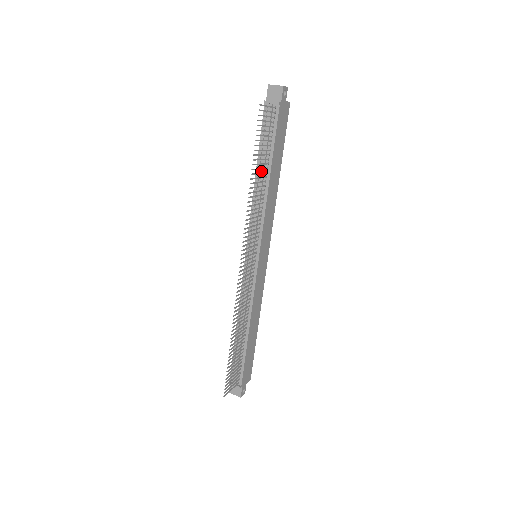
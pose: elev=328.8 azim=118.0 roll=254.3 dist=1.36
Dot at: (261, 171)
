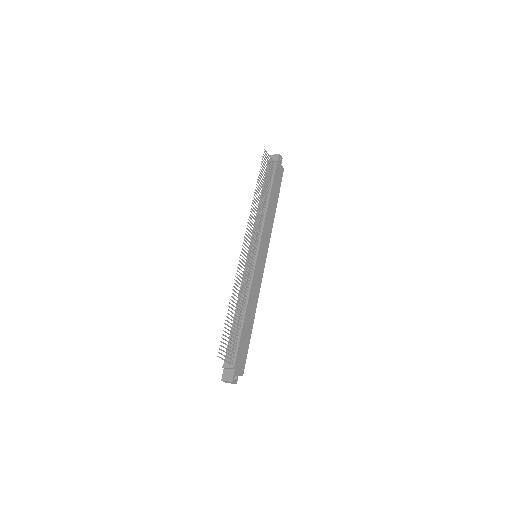
Dot at: (263, 197)
